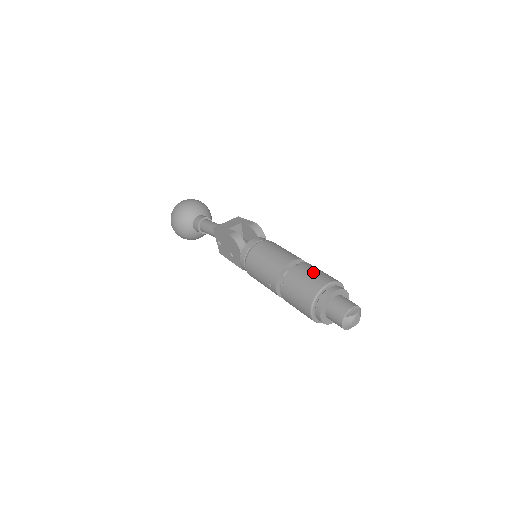
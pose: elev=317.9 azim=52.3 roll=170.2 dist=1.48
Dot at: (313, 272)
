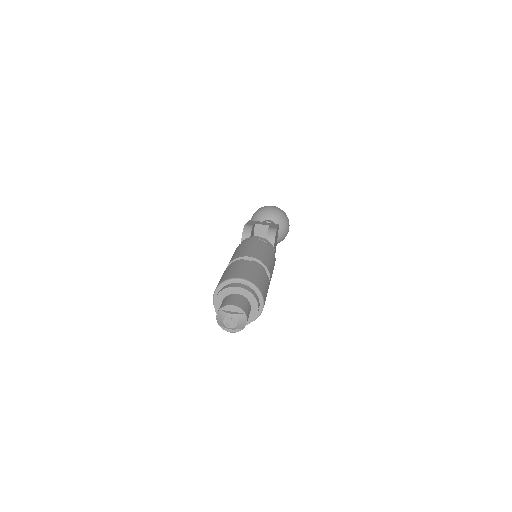
Dot at: (248, 268)
